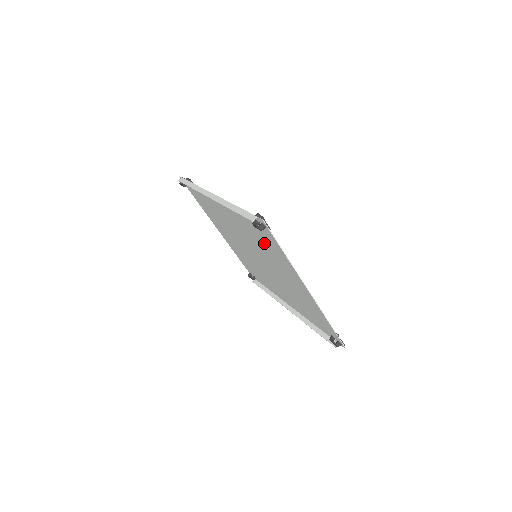
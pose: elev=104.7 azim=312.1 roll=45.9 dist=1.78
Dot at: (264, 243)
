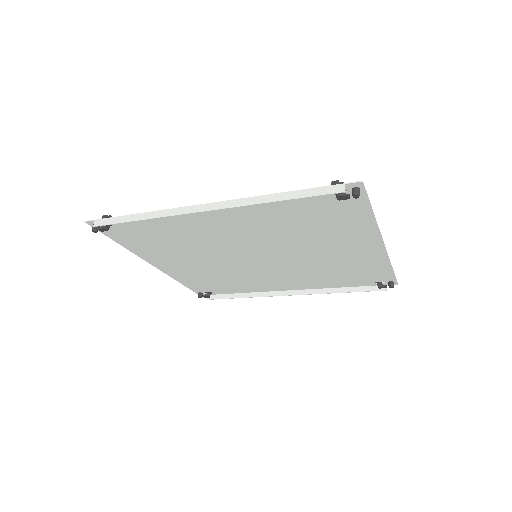
Dot at: (316, 222)
